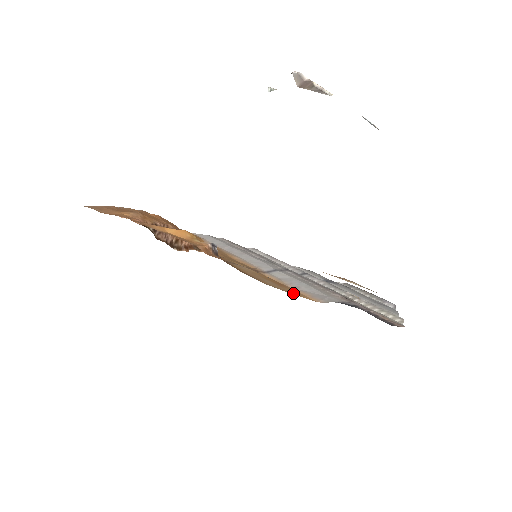
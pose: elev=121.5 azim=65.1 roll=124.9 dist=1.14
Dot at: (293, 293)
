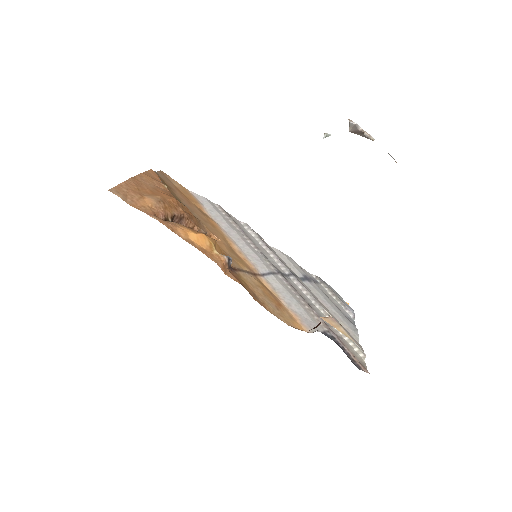
Dot at: (289, 321)
